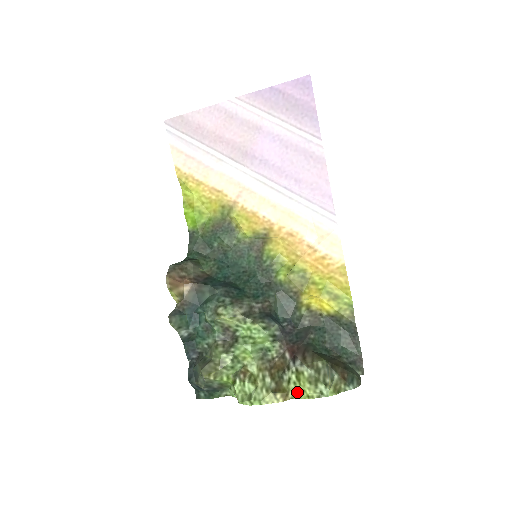
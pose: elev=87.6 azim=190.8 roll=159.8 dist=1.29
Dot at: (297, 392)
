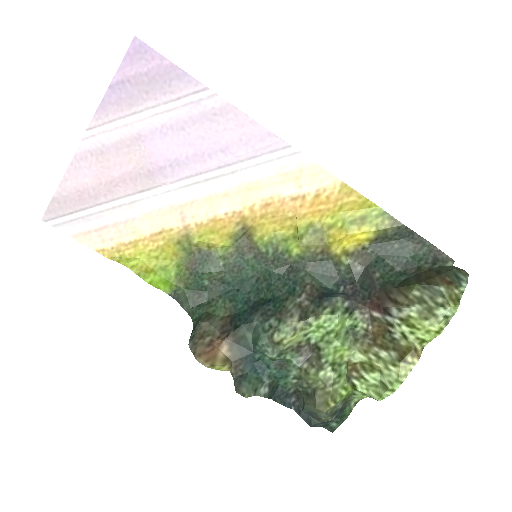
Dot at: (422, 339)
